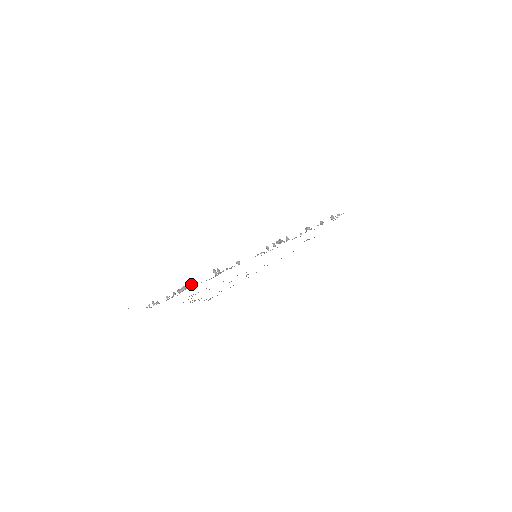
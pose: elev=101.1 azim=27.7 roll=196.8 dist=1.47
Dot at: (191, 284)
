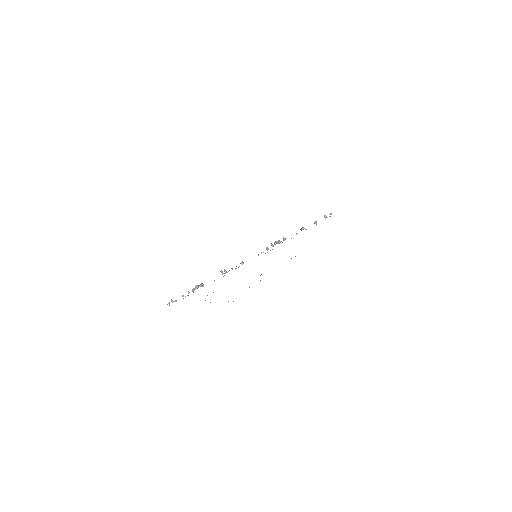
Dot at: (202, 284)
